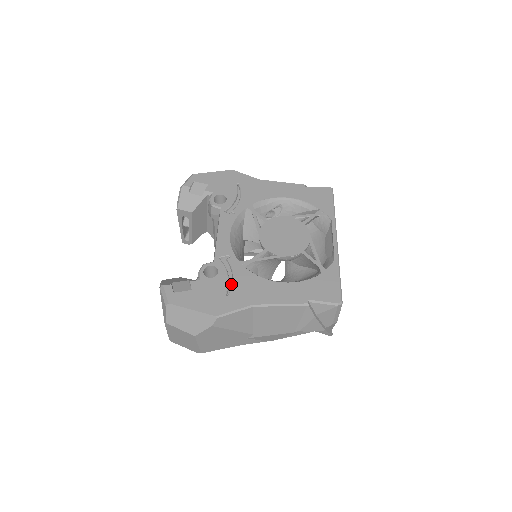
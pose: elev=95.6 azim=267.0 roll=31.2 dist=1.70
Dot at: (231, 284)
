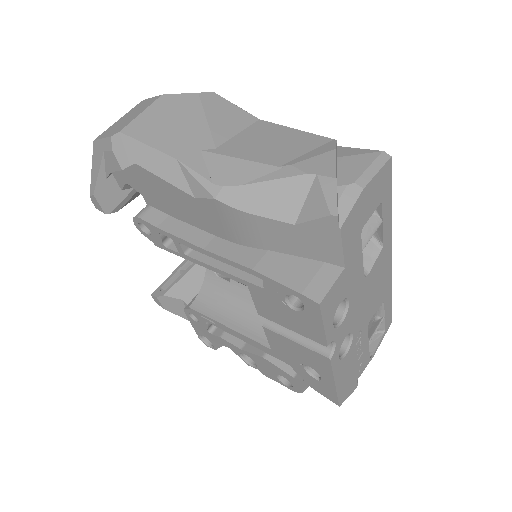
Dot at: occluded
